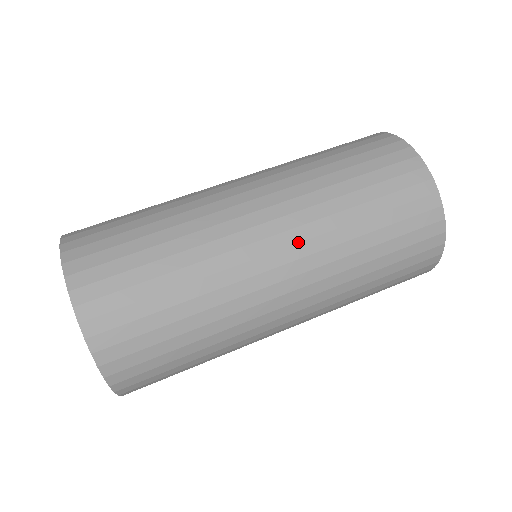
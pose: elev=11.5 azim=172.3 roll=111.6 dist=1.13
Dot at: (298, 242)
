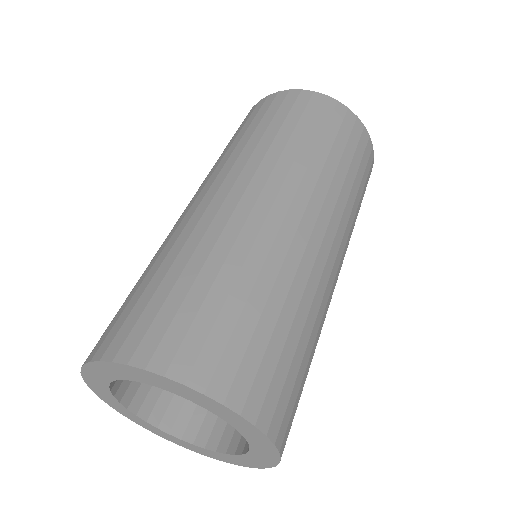
Dot at: (330, 218)
